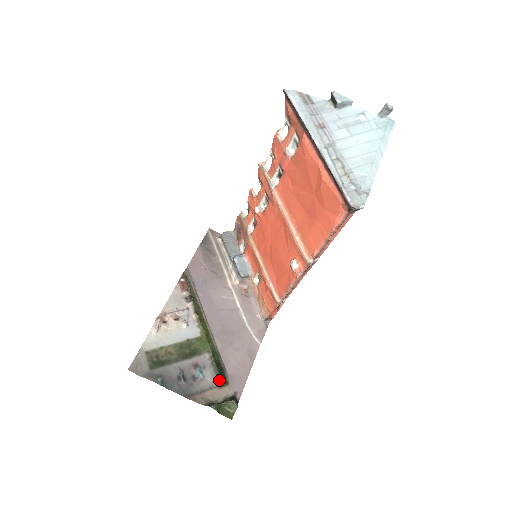
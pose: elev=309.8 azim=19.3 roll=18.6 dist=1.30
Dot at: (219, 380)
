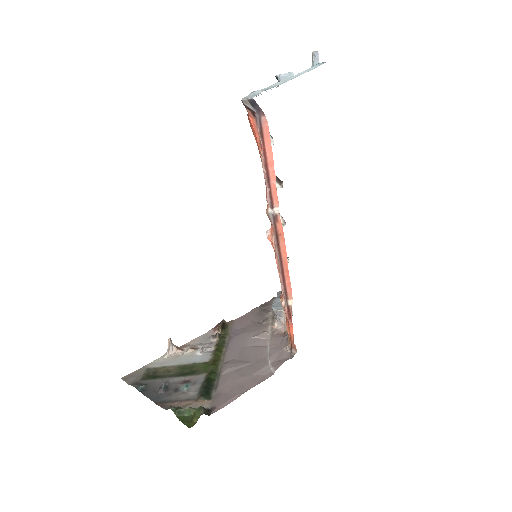
Dot at: (200, 392)
